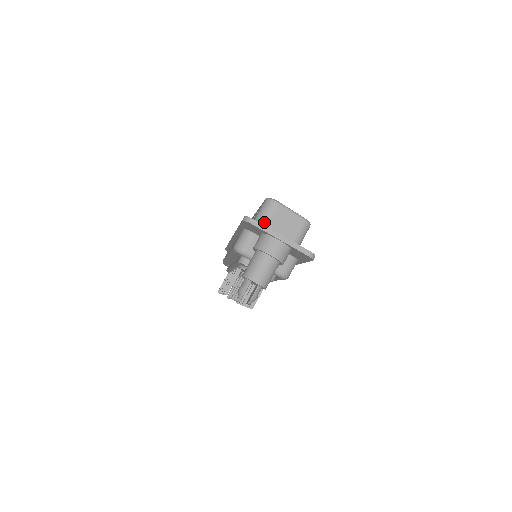
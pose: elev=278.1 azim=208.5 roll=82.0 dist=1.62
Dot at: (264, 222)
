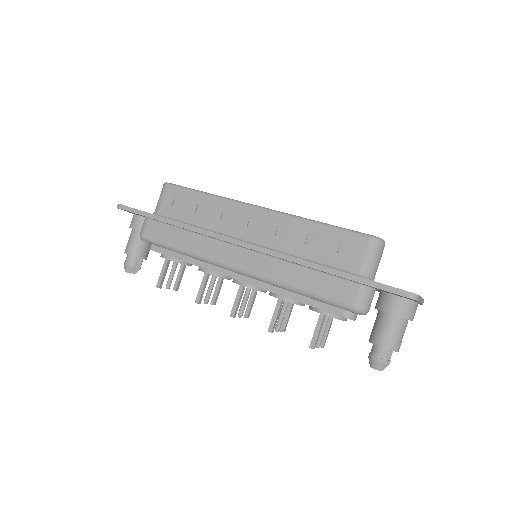
Dot at: (376, 270)
